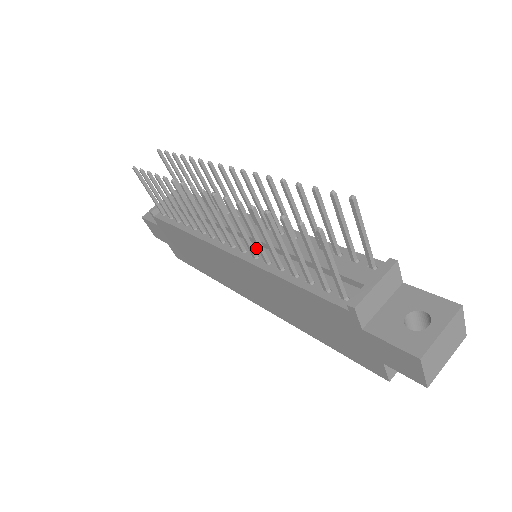
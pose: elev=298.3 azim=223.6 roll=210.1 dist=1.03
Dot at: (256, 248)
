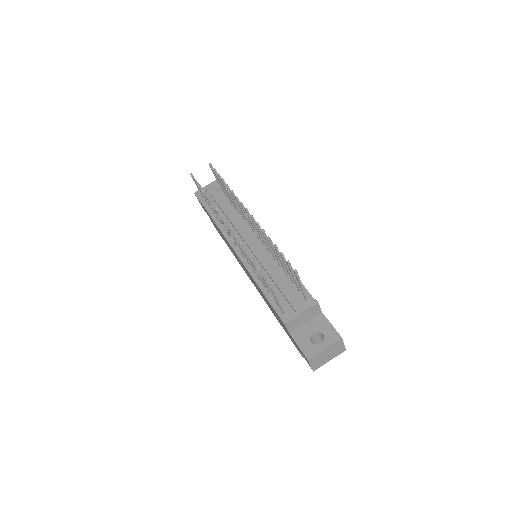
Dot at: (253, 258)
